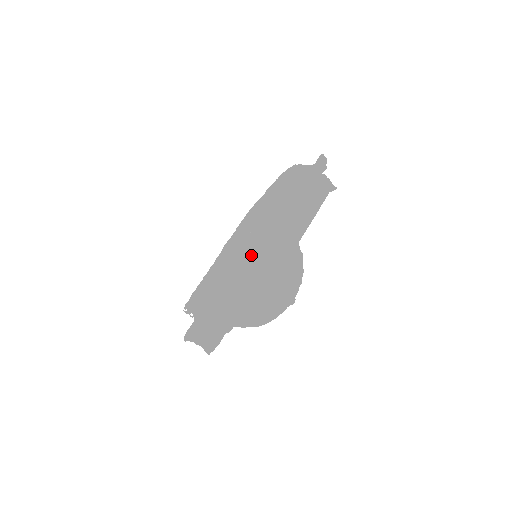
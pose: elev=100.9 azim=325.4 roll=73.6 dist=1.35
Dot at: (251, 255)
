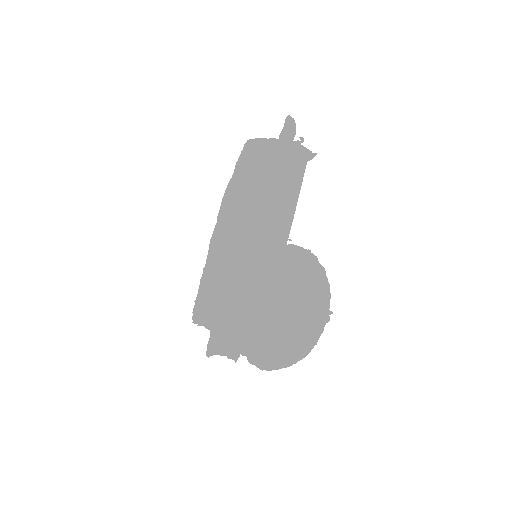
Dot at: (276, 292)
